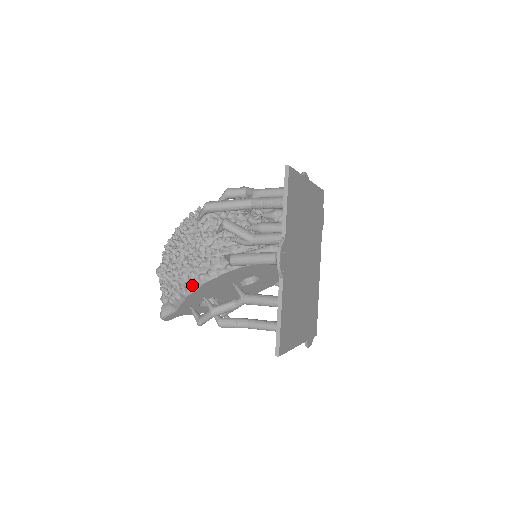
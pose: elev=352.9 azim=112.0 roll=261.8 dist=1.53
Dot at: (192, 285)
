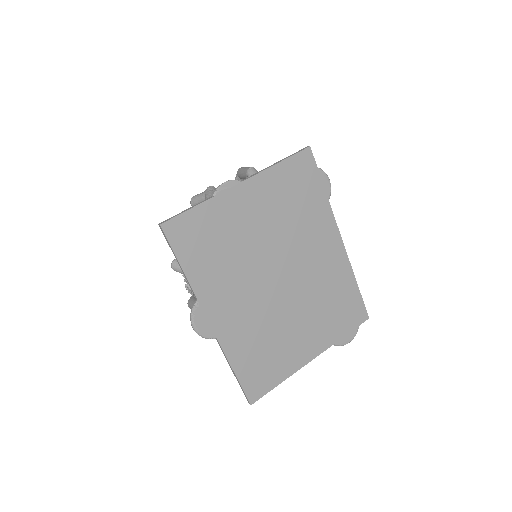
Dot at: occluded
